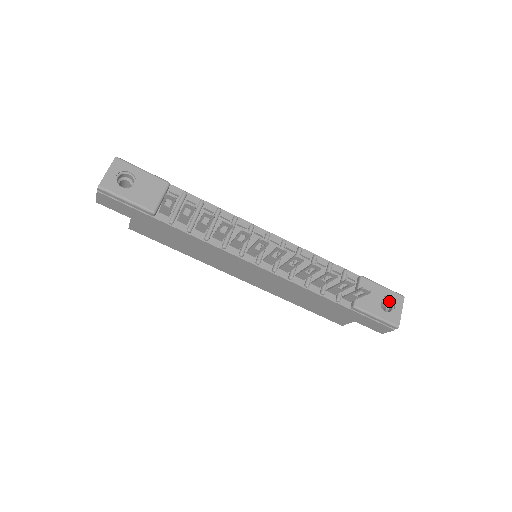
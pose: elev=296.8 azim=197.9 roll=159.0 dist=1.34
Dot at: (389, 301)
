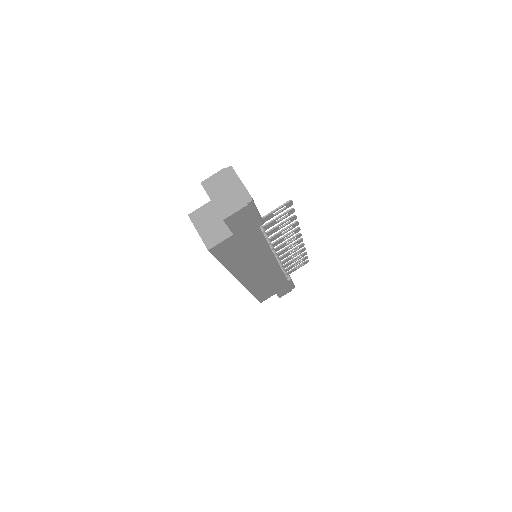
Dot at: occluded
